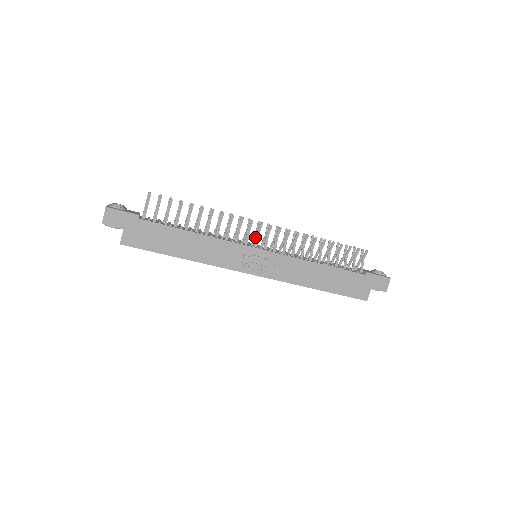
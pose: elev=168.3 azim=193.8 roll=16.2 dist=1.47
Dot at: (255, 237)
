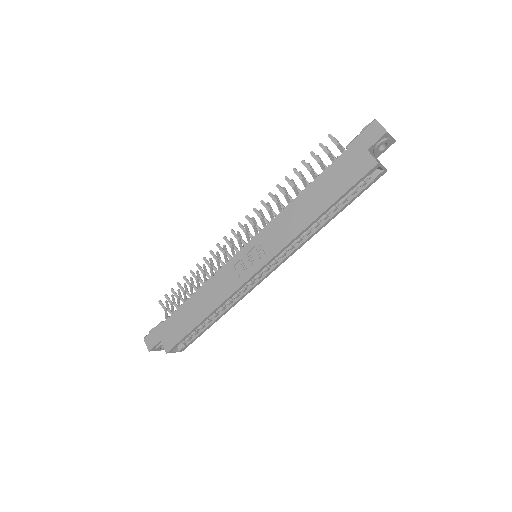
Dot at: occluded
